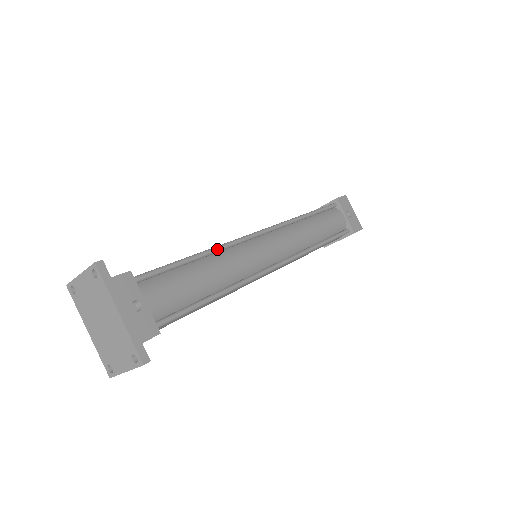
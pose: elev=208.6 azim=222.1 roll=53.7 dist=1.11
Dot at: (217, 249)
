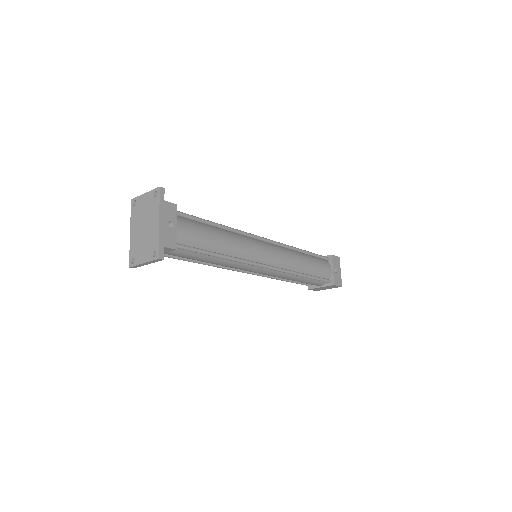
Dot at: (233, 229)
